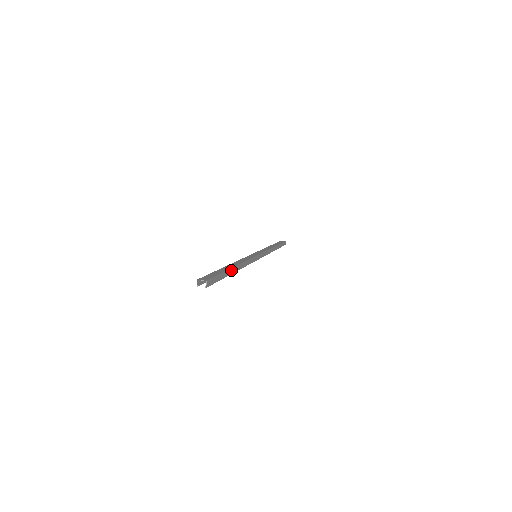
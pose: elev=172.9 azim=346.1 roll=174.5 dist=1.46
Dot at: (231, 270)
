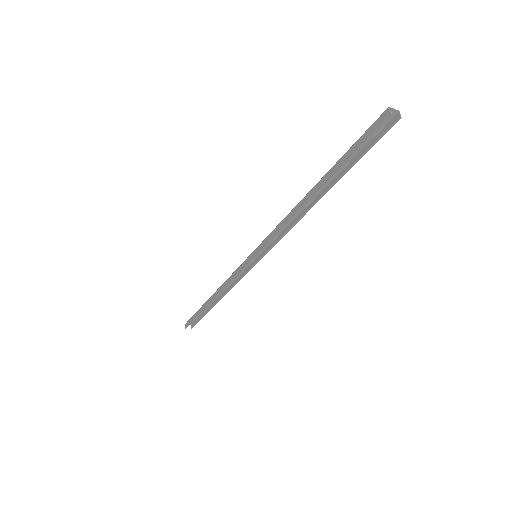
Dot at: (333, 180)
